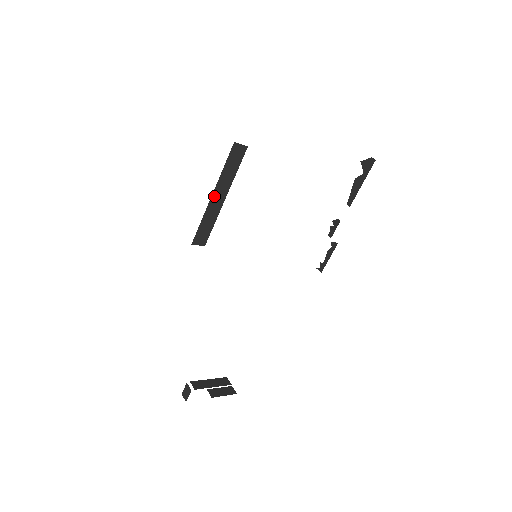
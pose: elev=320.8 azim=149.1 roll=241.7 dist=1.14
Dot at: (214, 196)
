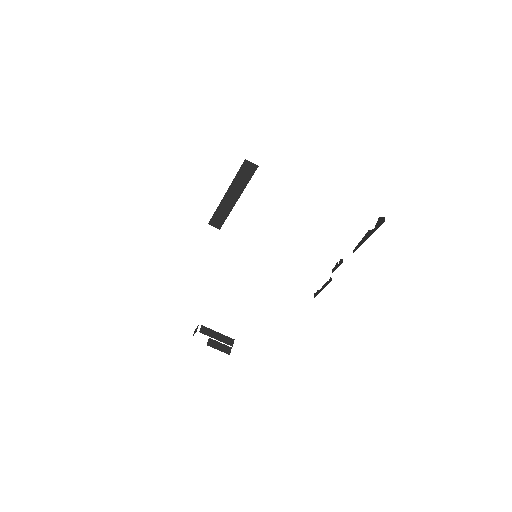
Dot at: (228, 195)
